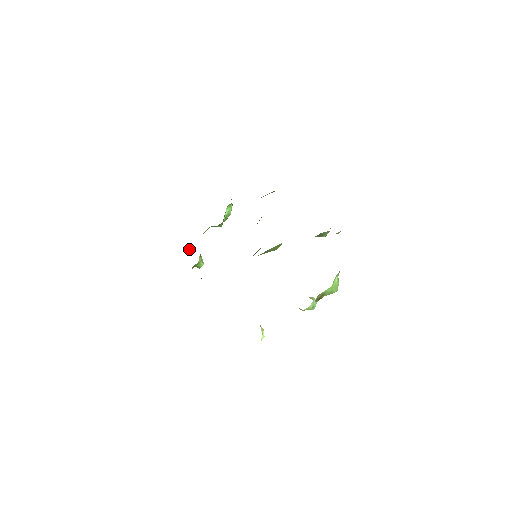
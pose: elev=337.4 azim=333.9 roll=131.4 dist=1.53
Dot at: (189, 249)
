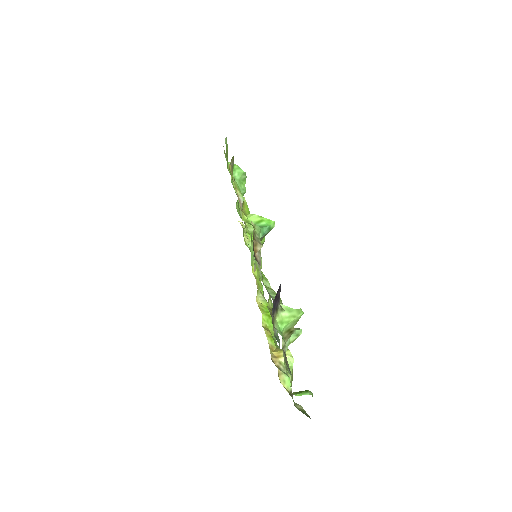
Dot at: occluded
